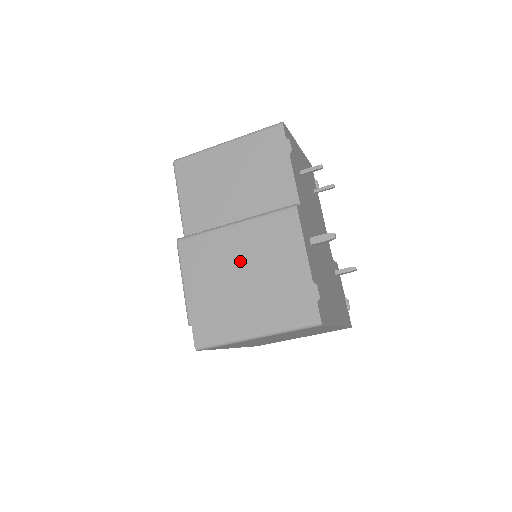
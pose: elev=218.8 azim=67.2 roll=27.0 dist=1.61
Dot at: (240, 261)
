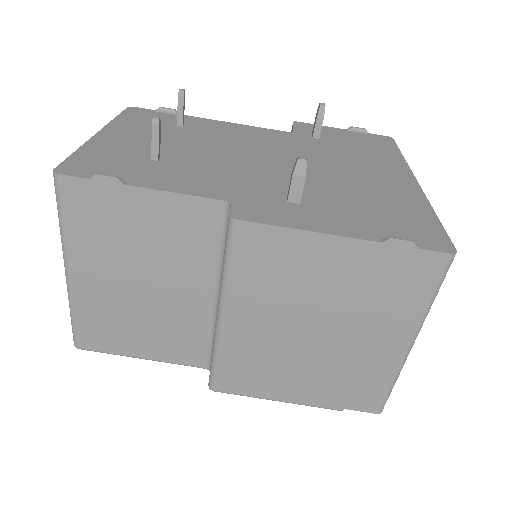
Dot at: (287, 329)
